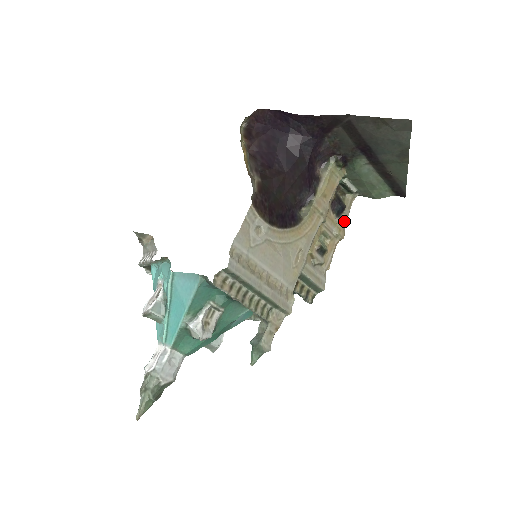
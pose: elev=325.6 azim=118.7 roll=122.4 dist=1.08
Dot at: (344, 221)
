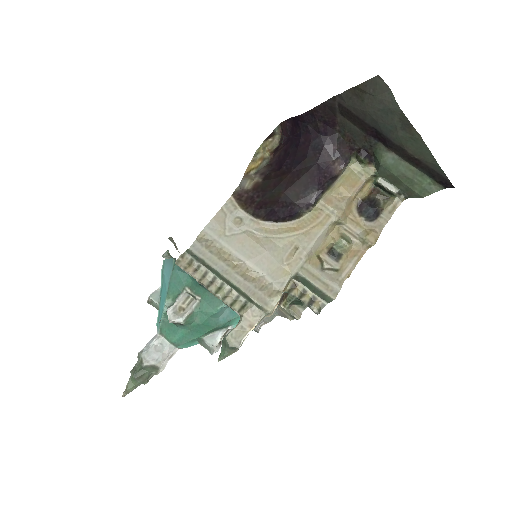
Dot at: (379, 226)
